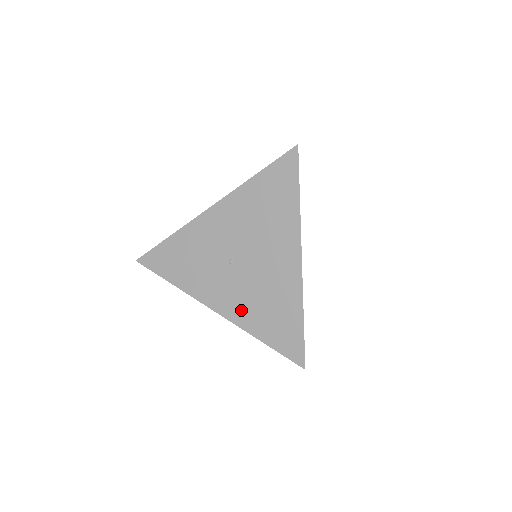
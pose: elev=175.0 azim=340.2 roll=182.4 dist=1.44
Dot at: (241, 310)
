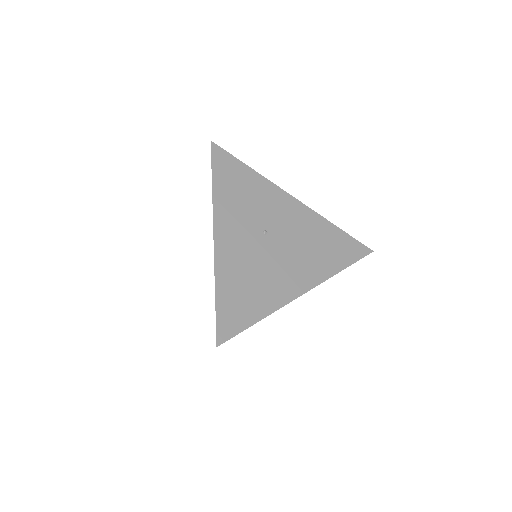
Dot at: (231, 259)
